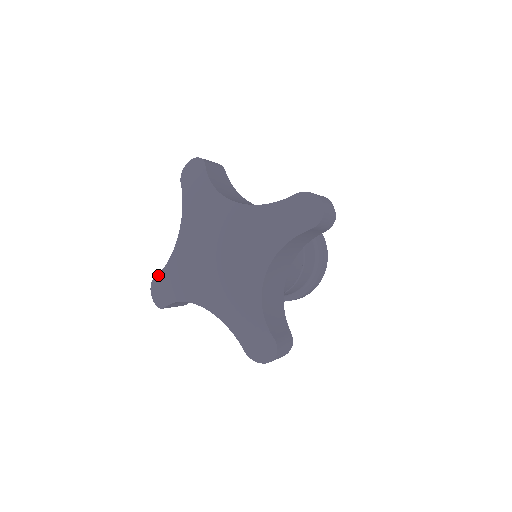
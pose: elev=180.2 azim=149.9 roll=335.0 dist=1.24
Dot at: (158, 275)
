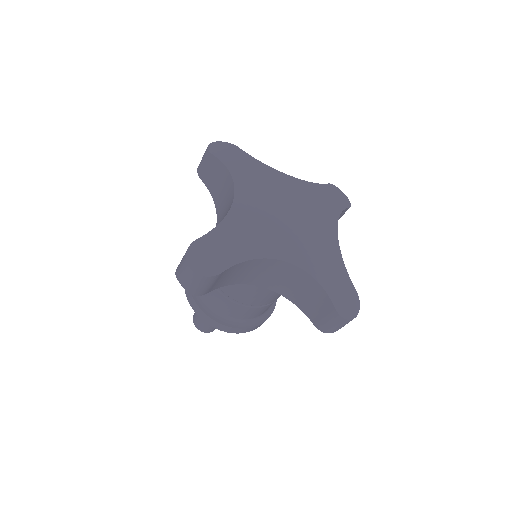
Dot at: (206, 235)
